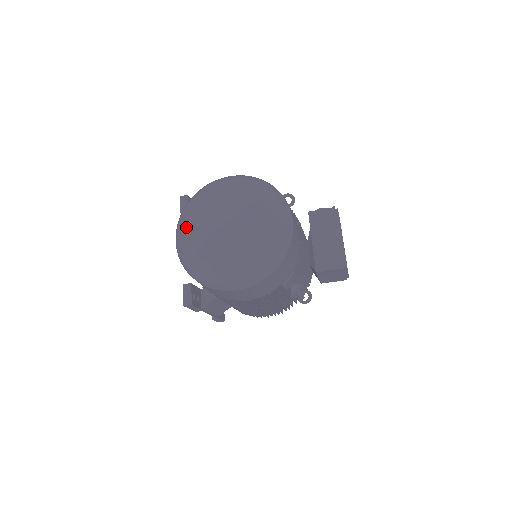
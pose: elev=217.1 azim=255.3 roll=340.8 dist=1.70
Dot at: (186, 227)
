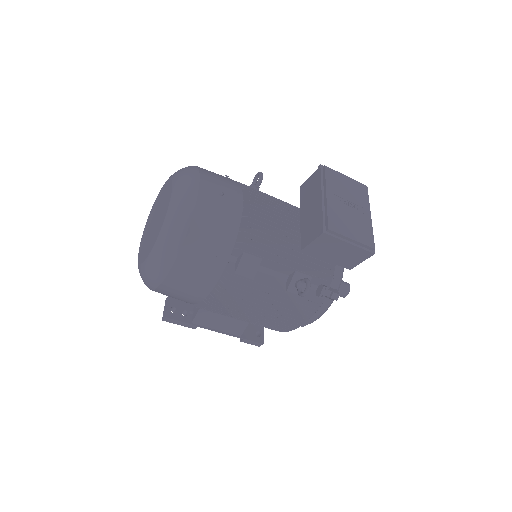
Dot at: (141, 239)
